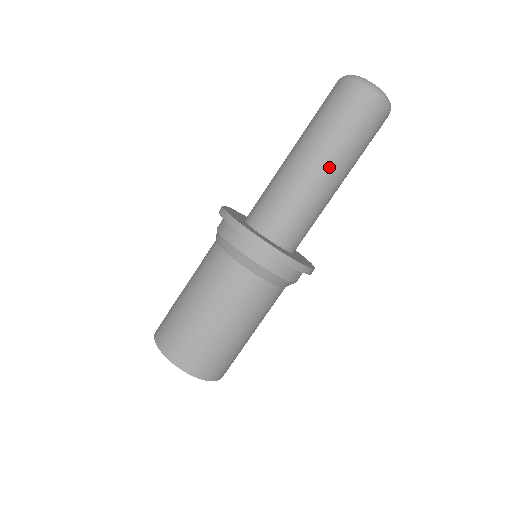
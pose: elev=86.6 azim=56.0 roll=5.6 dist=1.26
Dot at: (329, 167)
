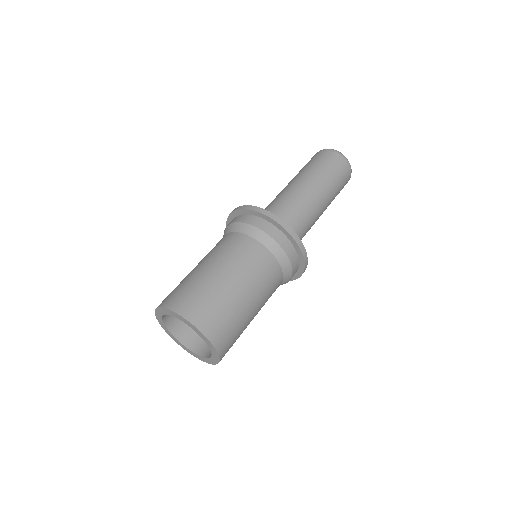
Dot at: (315, 189)
